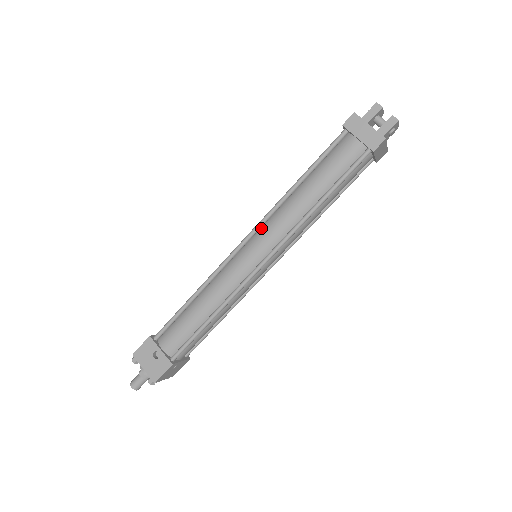
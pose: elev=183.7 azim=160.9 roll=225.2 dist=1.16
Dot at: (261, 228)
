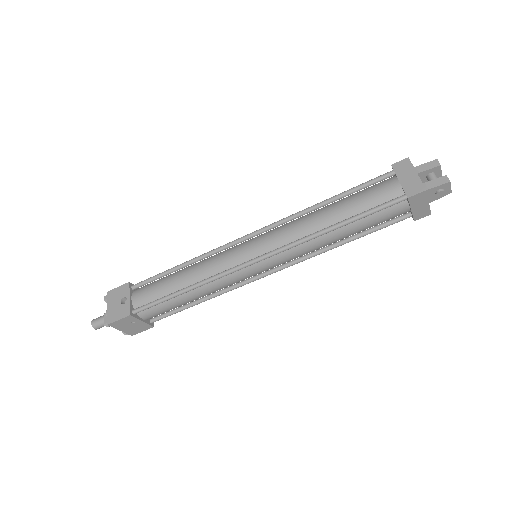
Dot at: (272, 230)
